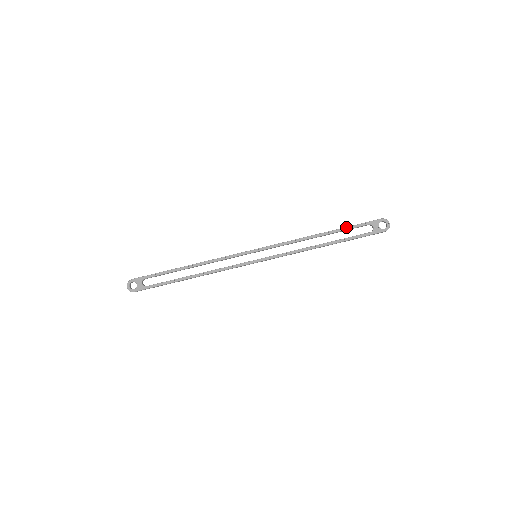
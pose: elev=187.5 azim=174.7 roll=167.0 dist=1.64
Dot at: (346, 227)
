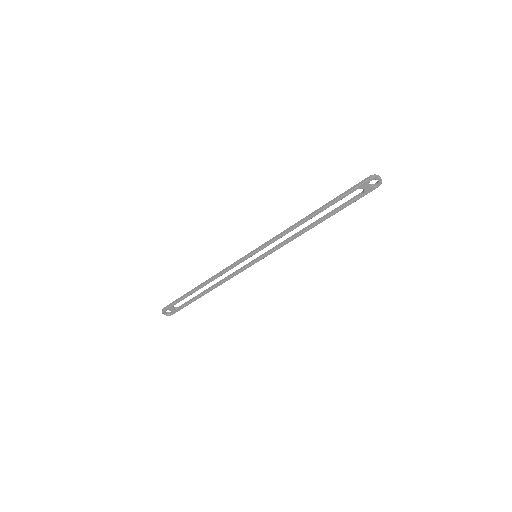
Dot at: (333, 202)
